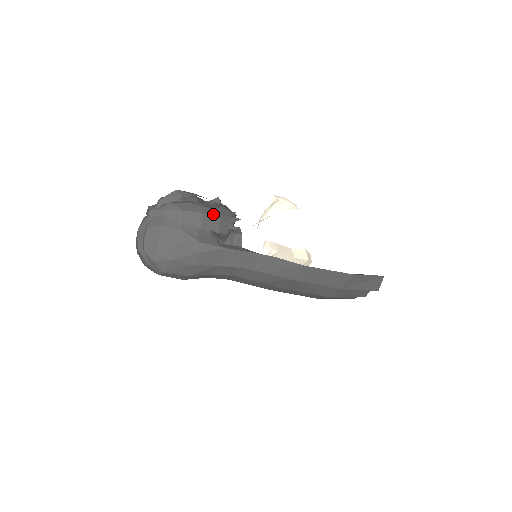
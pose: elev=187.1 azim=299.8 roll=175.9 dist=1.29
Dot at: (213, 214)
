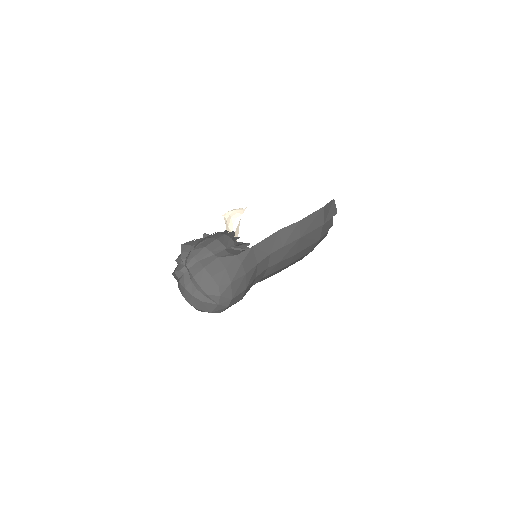
Dot at: (222, 235)
